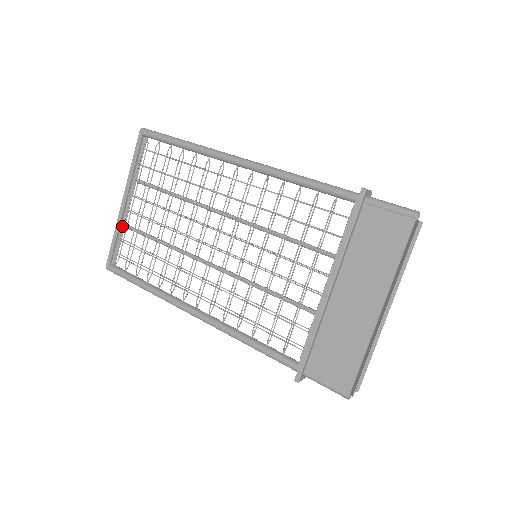
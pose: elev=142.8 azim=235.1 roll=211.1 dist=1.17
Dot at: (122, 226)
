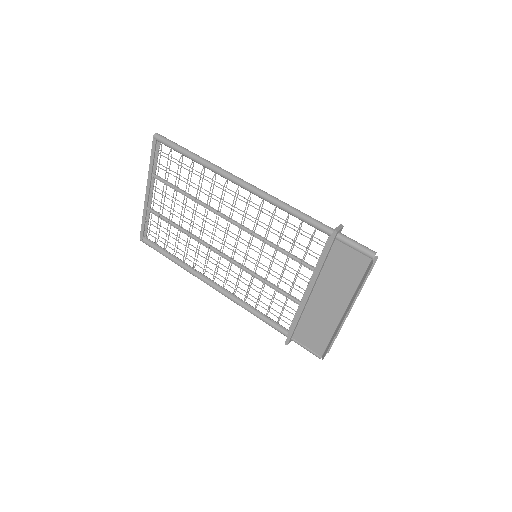
Dot at: occluded
